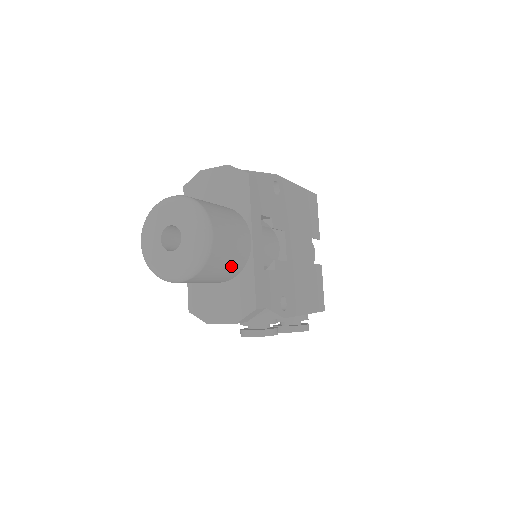
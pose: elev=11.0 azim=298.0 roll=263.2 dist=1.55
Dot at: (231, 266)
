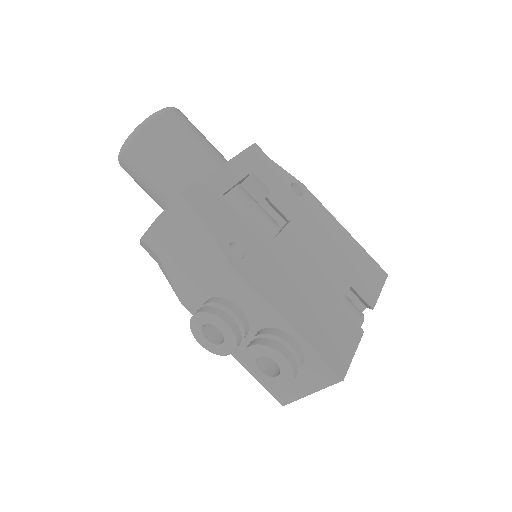
Dot at: (182, 162)
